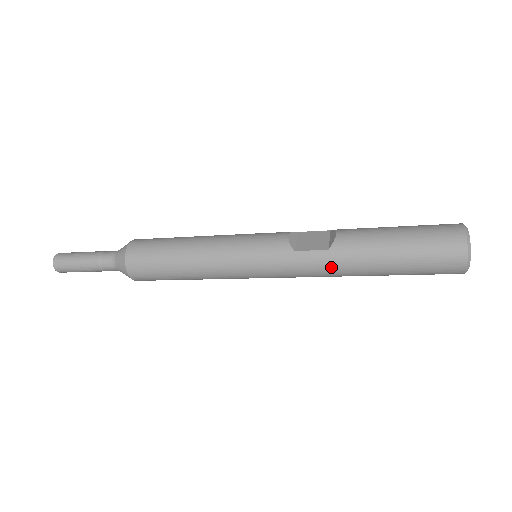
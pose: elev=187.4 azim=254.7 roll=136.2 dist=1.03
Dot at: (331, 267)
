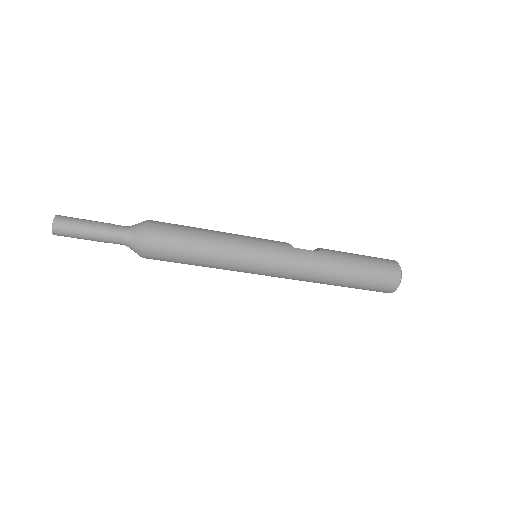
Dot at: (320, 263)
